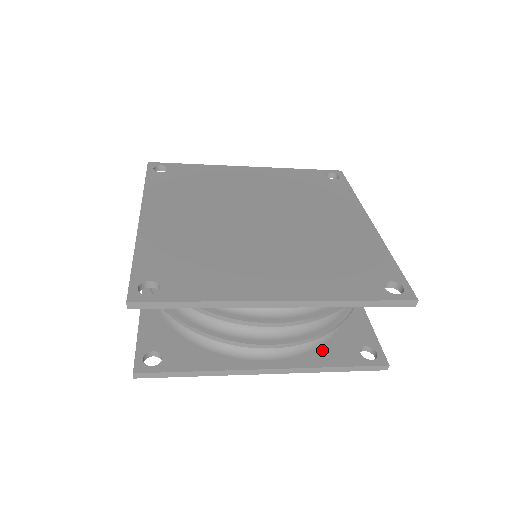
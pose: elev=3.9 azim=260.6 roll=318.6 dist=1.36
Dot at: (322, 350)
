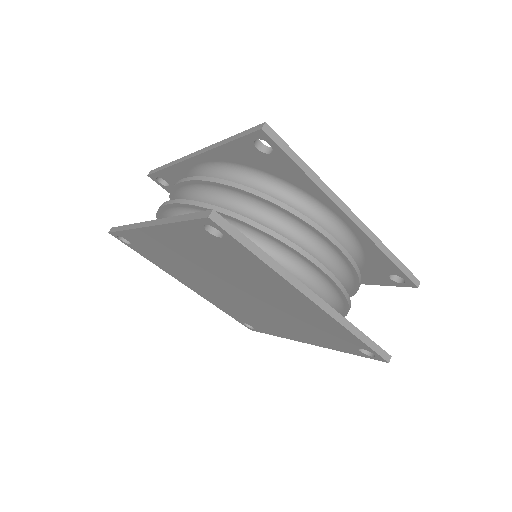
Dot at: occluded
